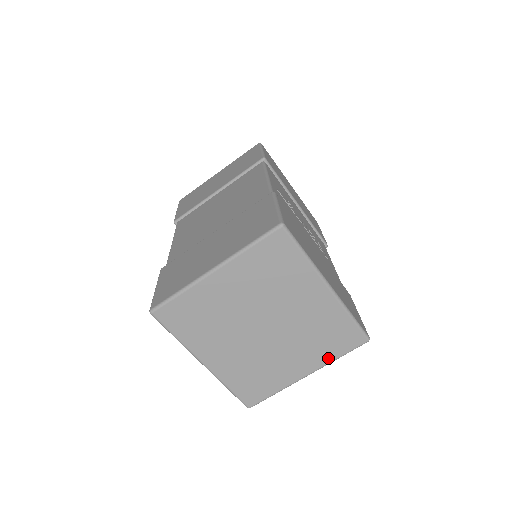
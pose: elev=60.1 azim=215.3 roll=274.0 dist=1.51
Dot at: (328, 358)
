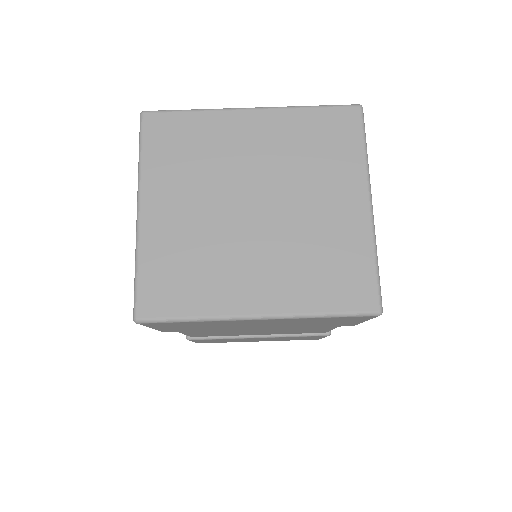
Dot at: (357, 162)
